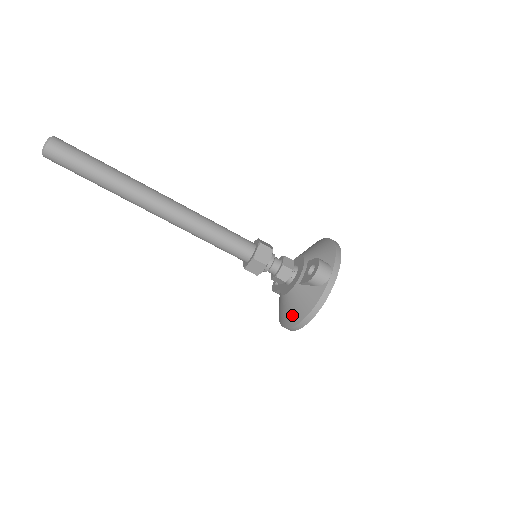
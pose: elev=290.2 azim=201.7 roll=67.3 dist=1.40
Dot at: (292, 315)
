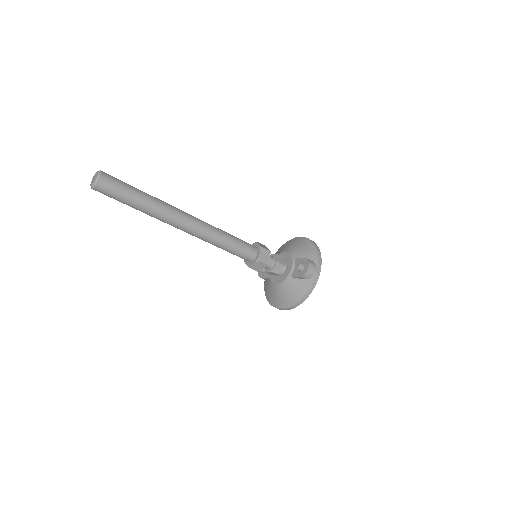
Dot at: (285, 300)
